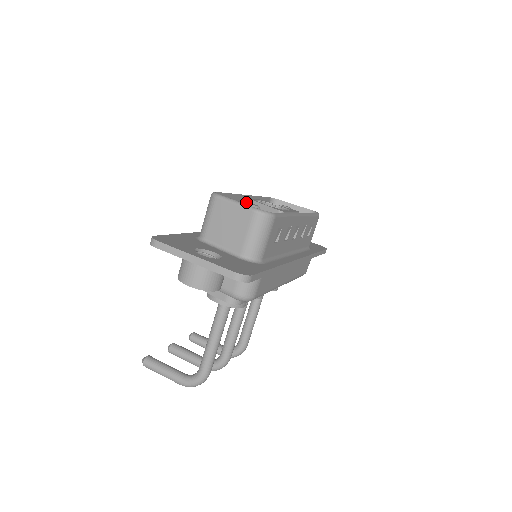
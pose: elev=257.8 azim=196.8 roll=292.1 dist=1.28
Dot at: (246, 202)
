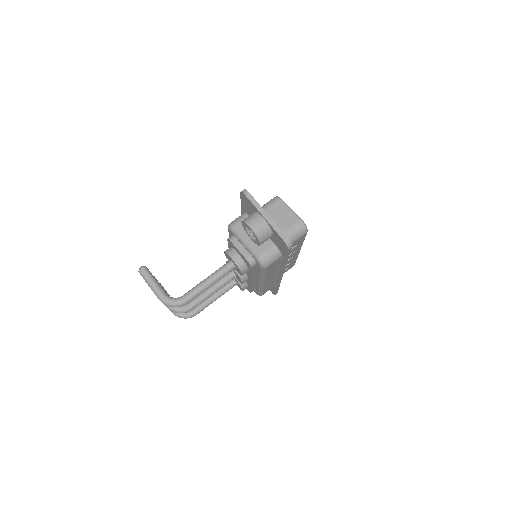
Dot at: occluded
